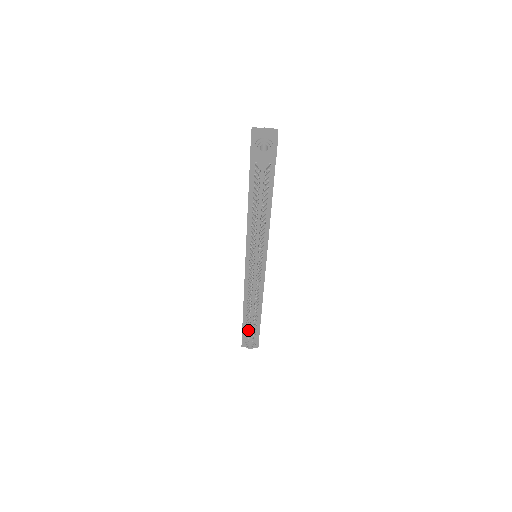
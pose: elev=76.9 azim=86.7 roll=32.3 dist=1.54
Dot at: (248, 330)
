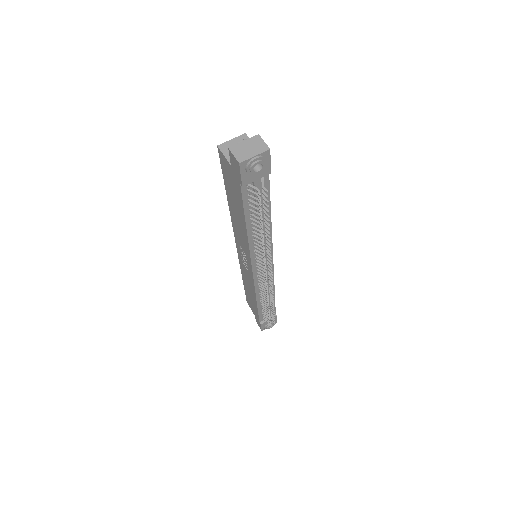
Dot at: (266, 317)
